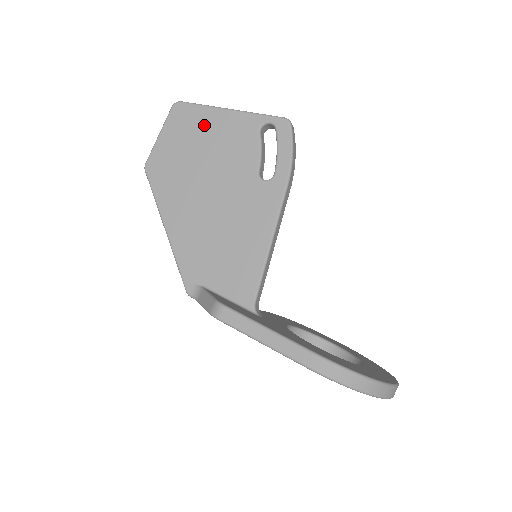
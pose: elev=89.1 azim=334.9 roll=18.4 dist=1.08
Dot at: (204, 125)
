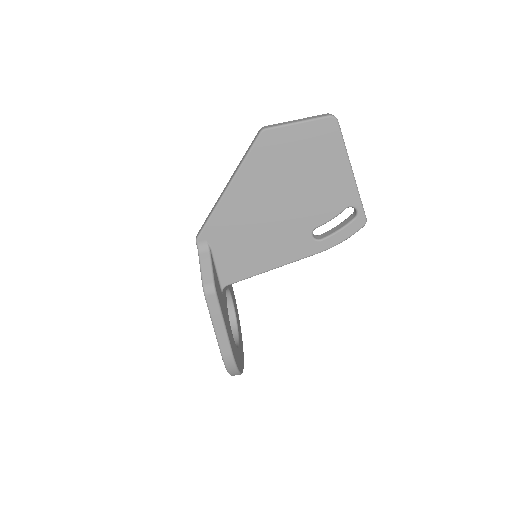
Dot at: (328, 160)
